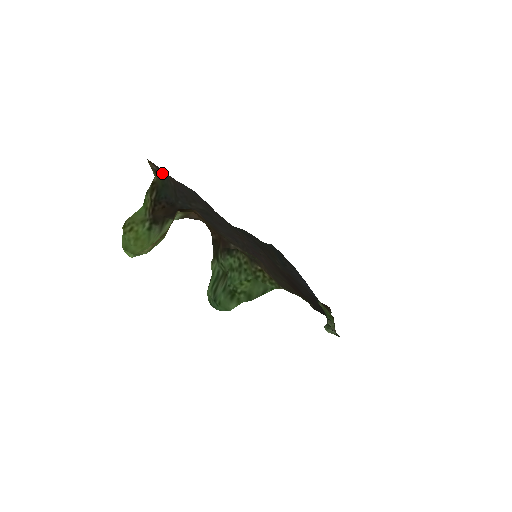
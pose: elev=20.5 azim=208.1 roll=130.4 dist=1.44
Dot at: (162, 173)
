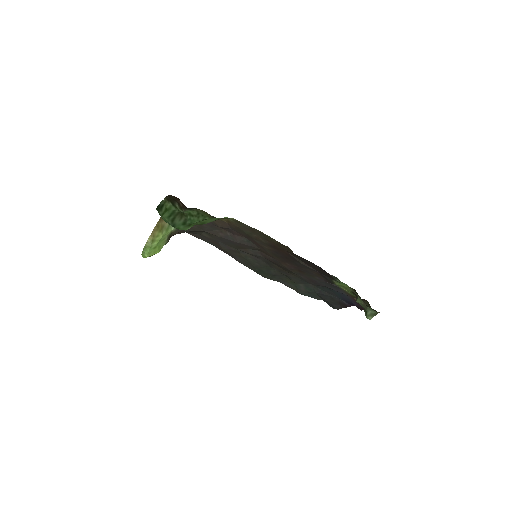
Dot at: occluded
